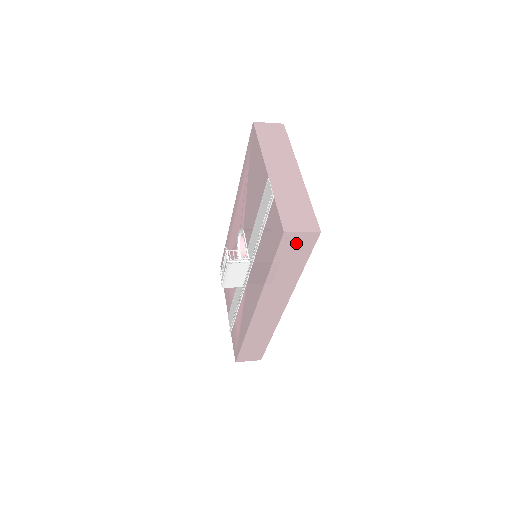
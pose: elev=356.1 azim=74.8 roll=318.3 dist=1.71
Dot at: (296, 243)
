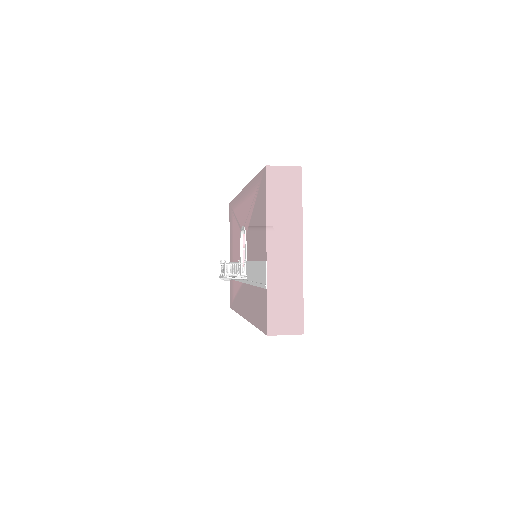
Dot at: occluded
